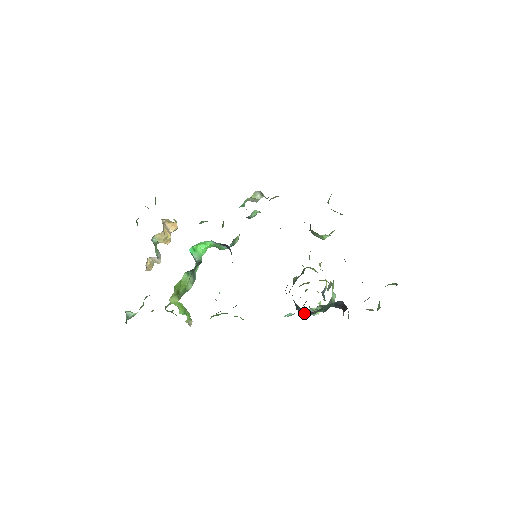
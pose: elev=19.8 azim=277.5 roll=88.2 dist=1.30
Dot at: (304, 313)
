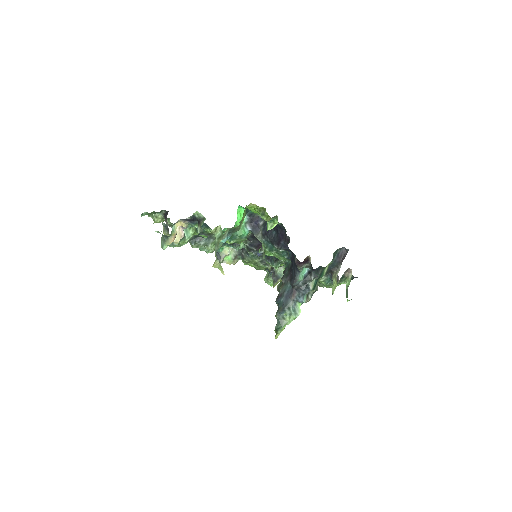
Dot at: (310, 277)
